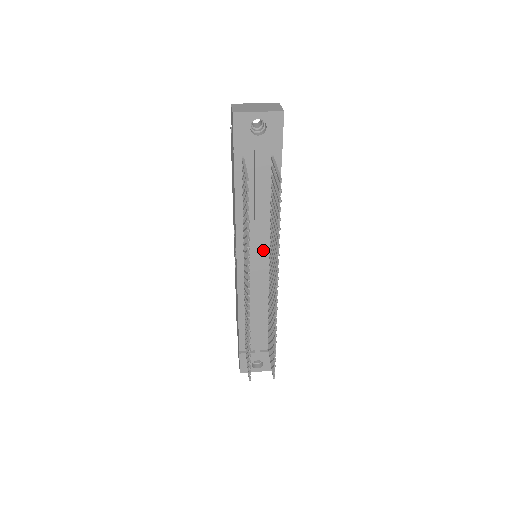
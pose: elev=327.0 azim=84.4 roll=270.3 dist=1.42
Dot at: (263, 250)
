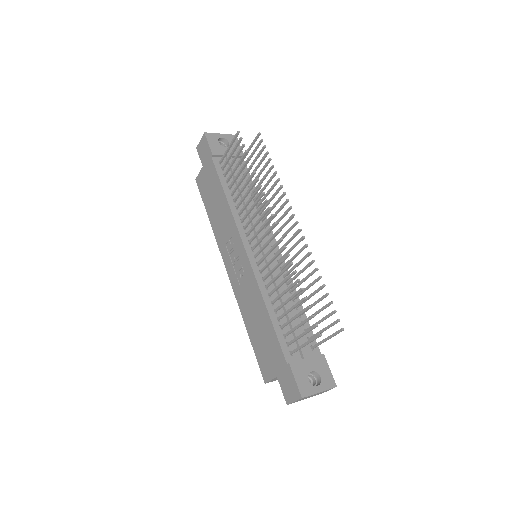
Dot at: (262, 235)
